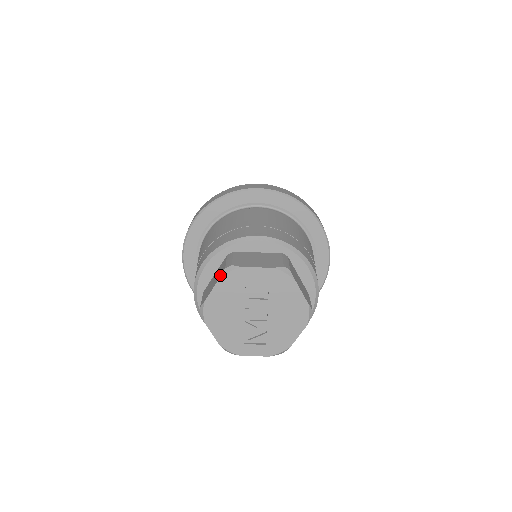
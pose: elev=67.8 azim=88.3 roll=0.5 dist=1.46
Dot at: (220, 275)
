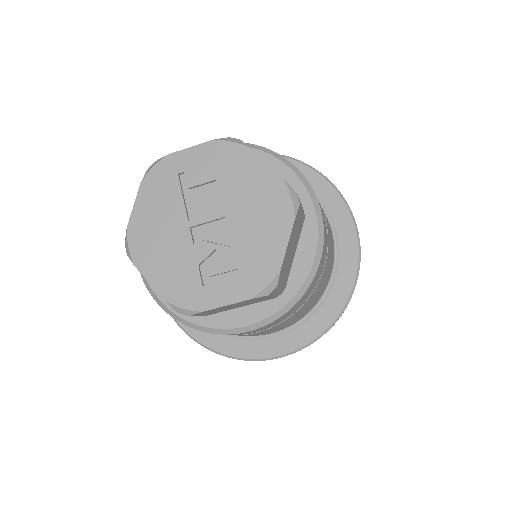
Dot at: (143, 182)
